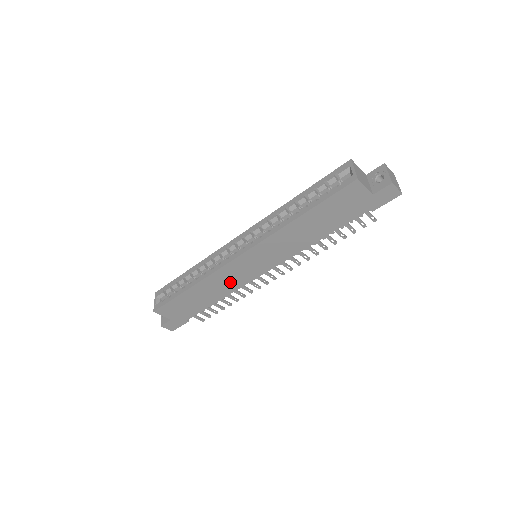
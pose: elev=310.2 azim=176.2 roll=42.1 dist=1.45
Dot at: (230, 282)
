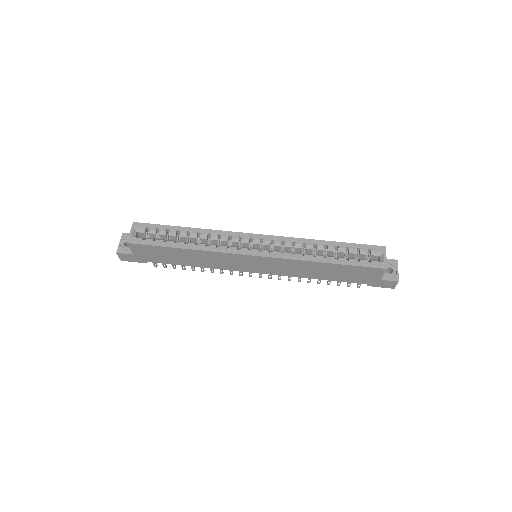
Dot at: (220, 263)
